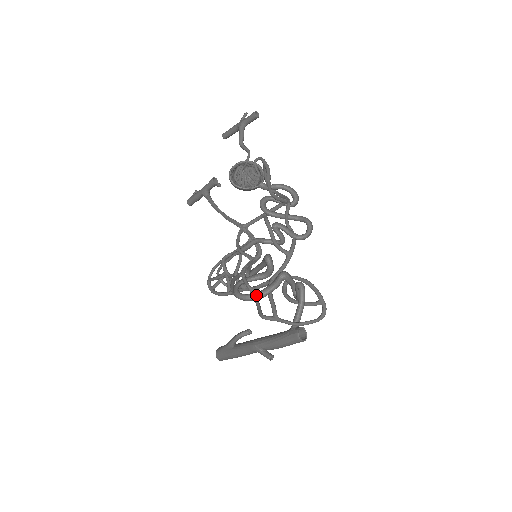
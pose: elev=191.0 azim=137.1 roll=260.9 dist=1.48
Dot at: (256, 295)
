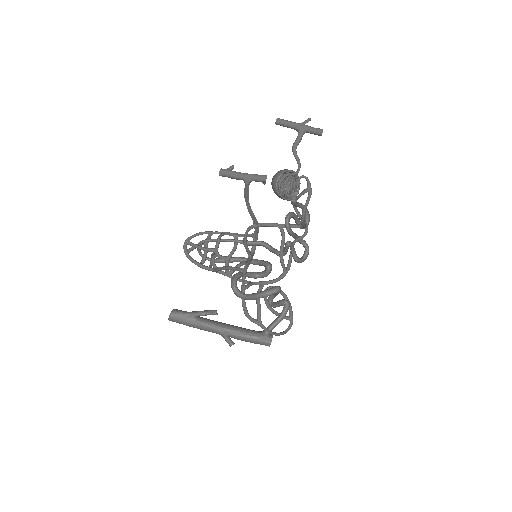
Dot at: (251, 297)
